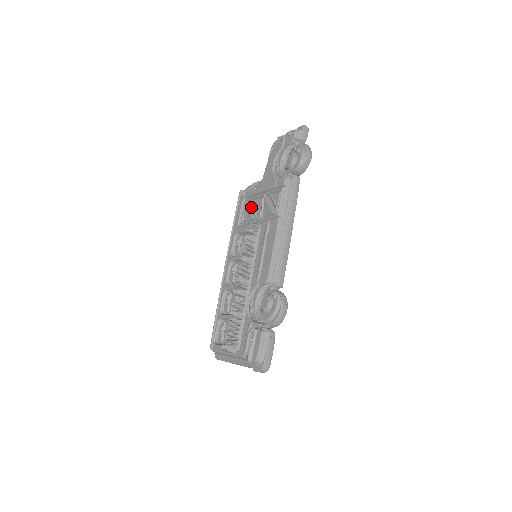
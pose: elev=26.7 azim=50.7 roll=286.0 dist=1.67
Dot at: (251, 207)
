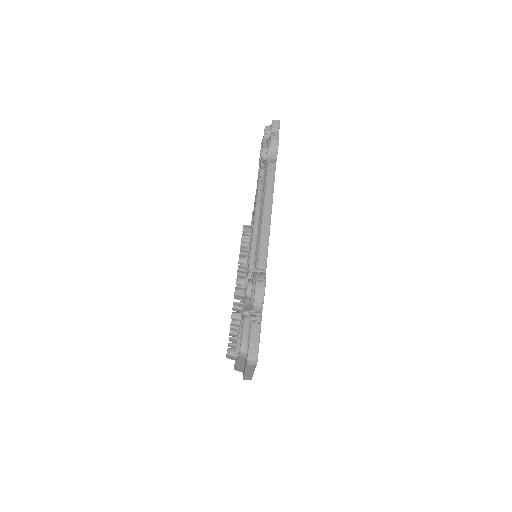
Dot at: occluded
